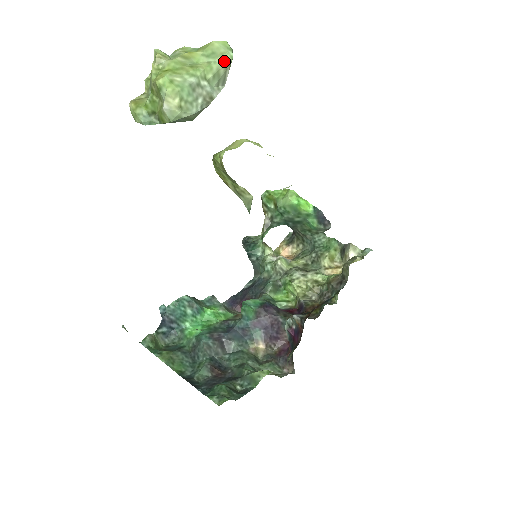
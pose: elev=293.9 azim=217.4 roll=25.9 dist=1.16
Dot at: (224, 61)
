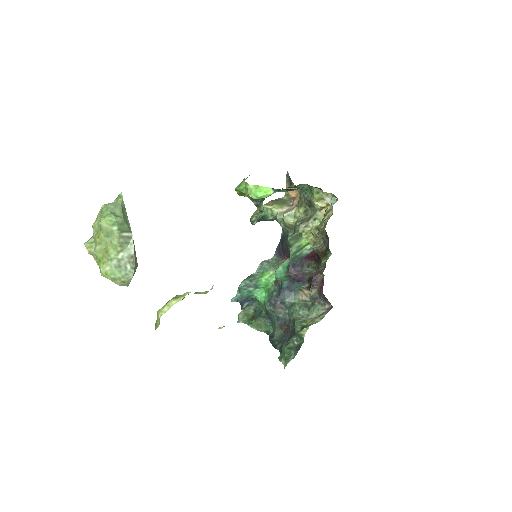
Dot at: (116, 236)
